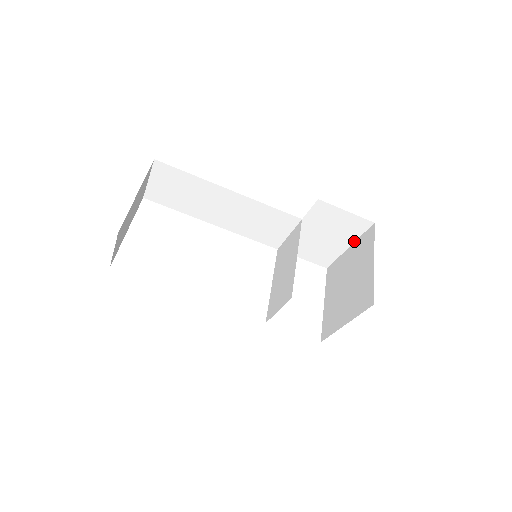
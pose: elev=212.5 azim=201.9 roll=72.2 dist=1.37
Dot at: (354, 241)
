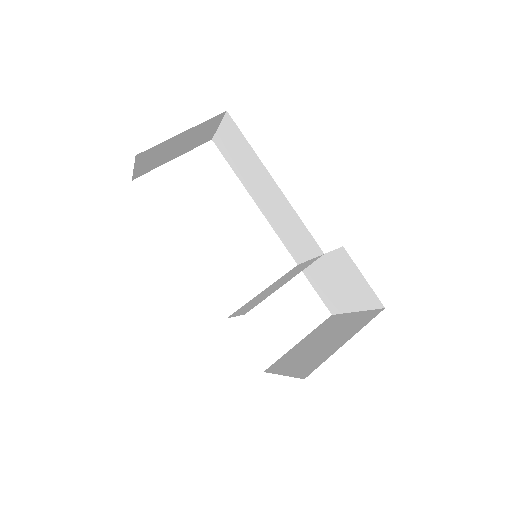
Dot at: (362, 310)
